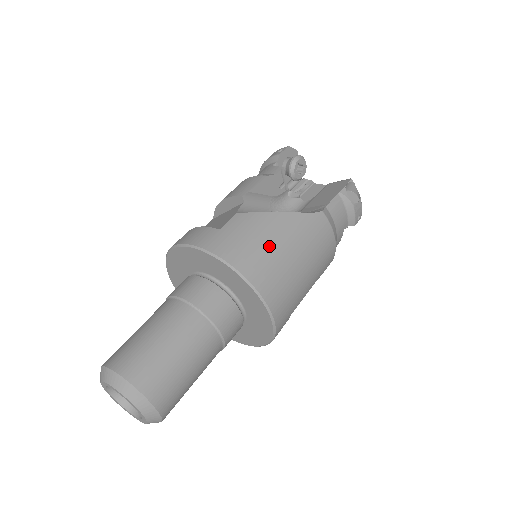
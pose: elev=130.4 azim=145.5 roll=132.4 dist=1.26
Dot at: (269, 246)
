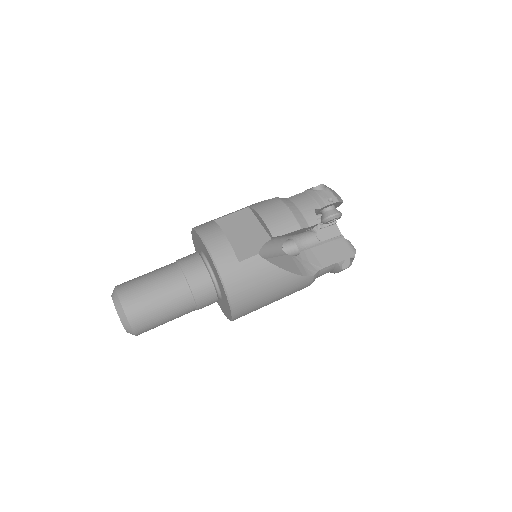
Dot at: (260, 291)
